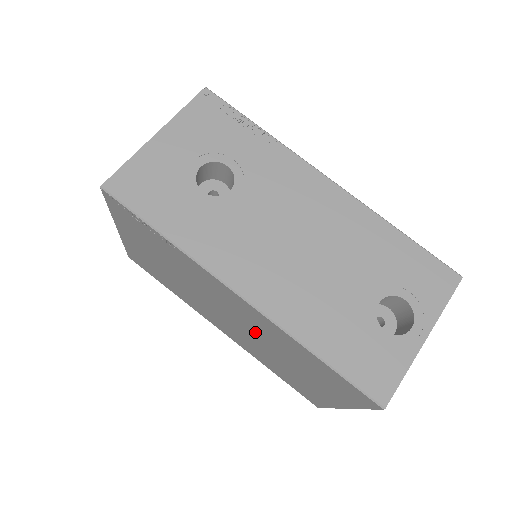
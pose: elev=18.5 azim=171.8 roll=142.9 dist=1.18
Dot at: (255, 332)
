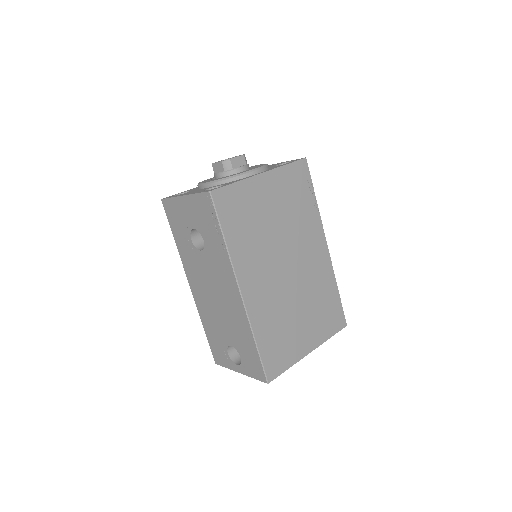
Dot at: occluded
